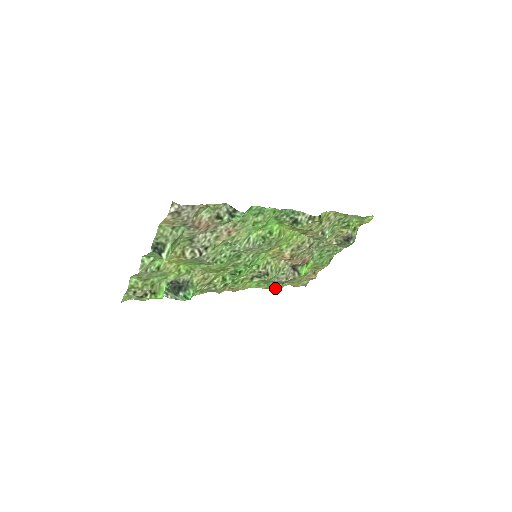
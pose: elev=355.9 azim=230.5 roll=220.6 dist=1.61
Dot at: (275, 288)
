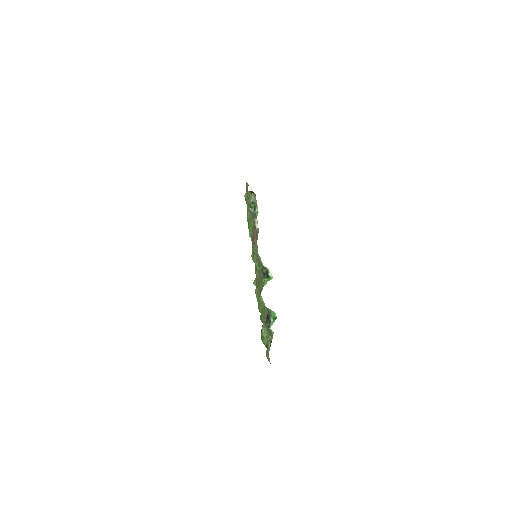
Dot at: occluded
